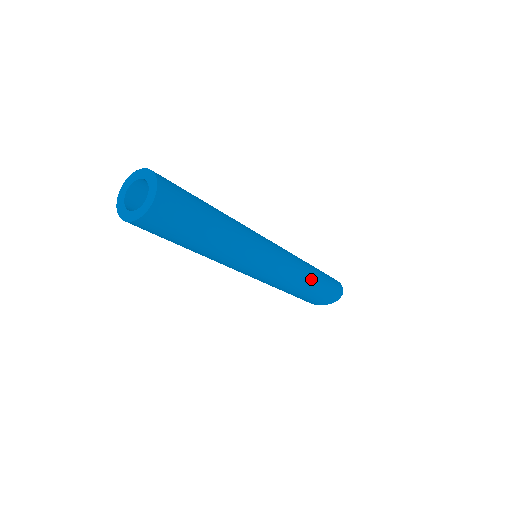
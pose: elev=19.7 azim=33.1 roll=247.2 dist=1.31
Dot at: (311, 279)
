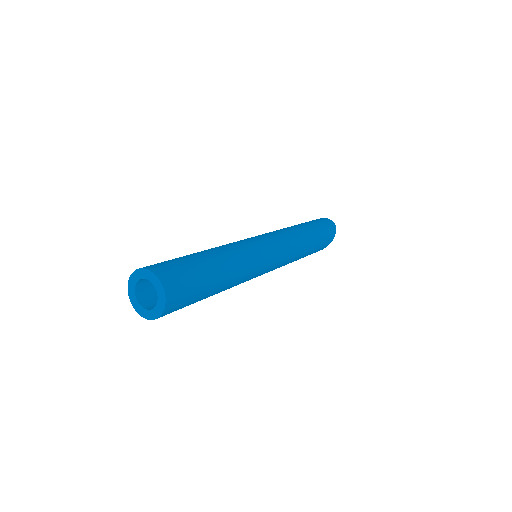
Dot at: (307, 239)
